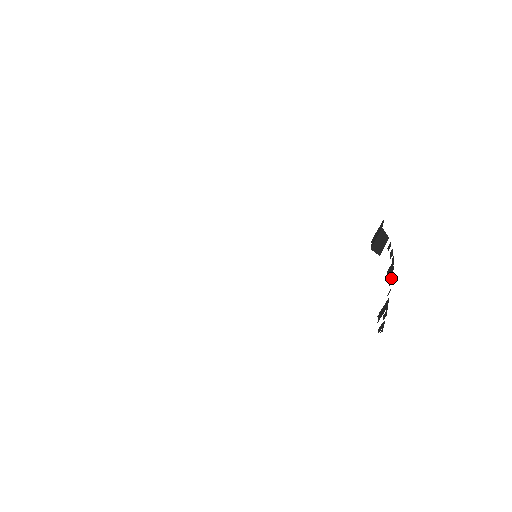
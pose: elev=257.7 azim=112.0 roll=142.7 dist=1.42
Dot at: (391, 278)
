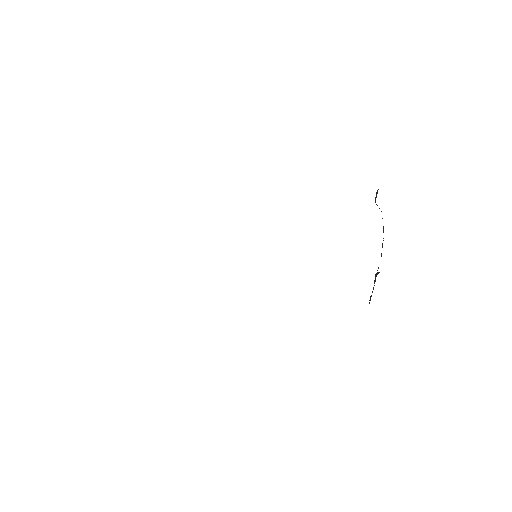
Dot at: (381, 254)
